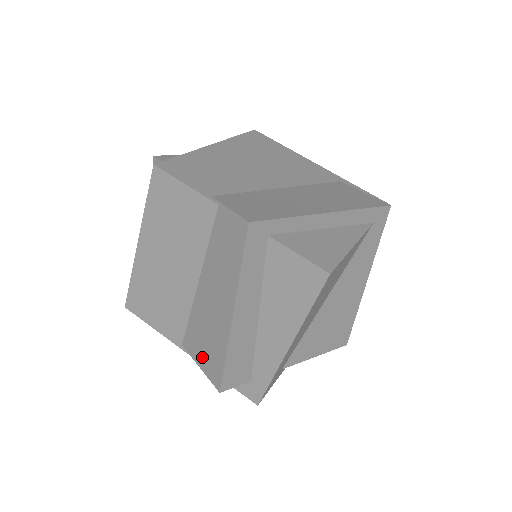
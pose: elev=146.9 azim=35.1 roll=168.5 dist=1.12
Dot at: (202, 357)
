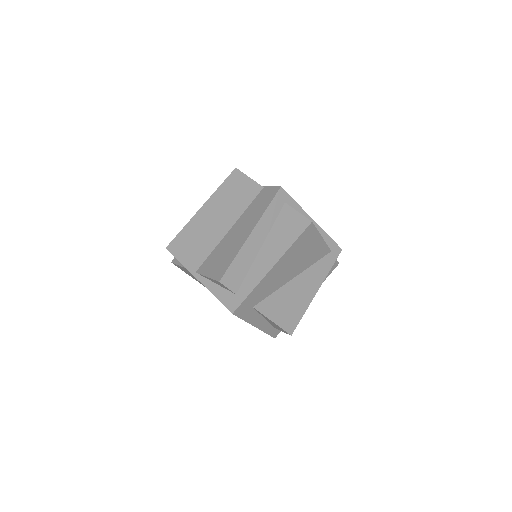
Dot at: (213, 269)
